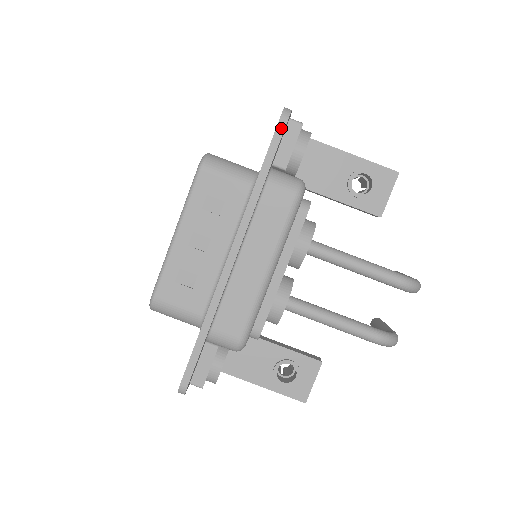
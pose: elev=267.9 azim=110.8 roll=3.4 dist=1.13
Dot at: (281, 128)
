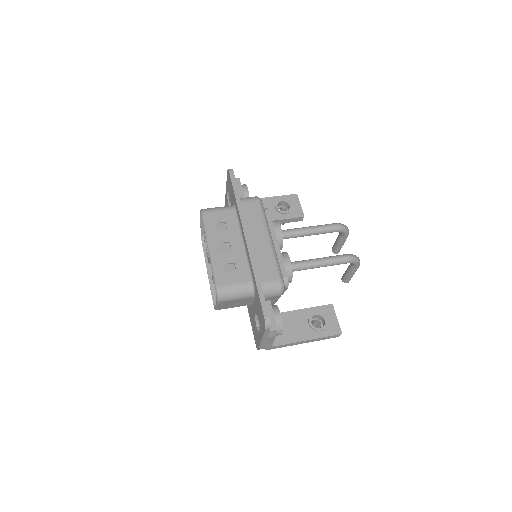
Dot at: (232, 175)
